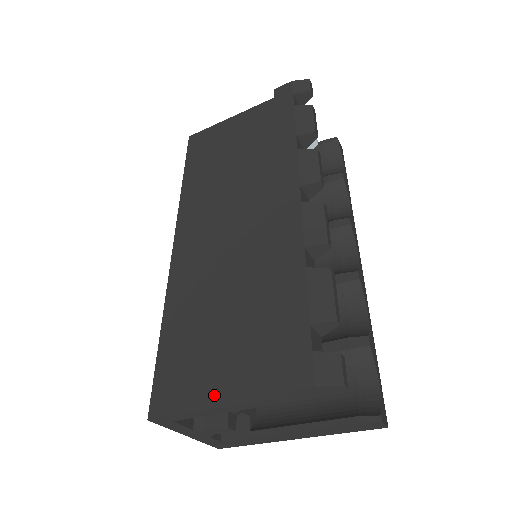
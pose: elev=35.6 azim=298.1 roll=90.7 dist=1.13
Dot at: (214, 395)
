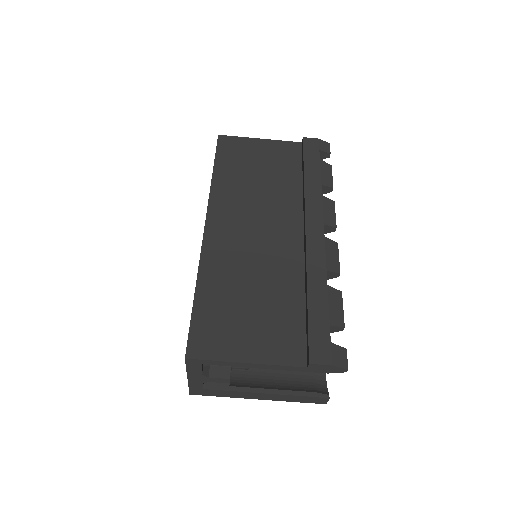
Dot at: (247, 353)
